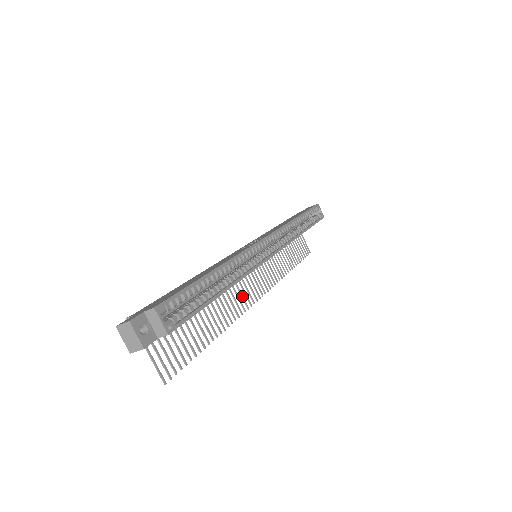
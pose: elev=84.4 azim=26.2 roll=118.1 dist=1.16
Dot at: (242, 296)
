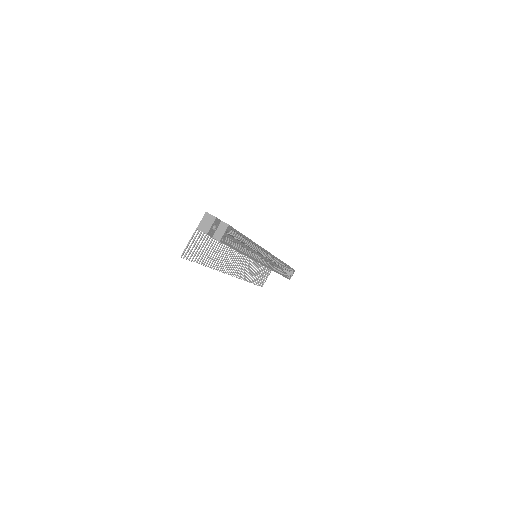
Dot at: occluded
